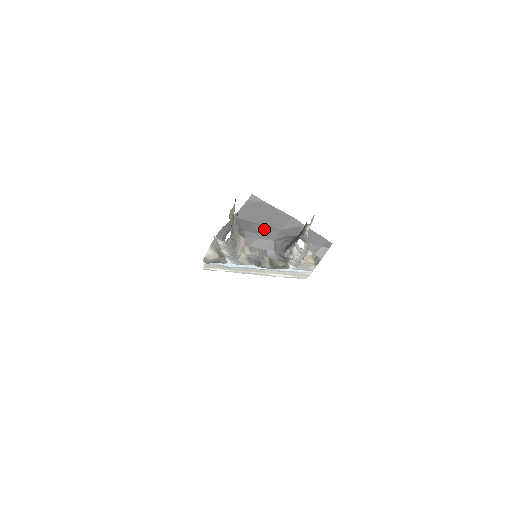
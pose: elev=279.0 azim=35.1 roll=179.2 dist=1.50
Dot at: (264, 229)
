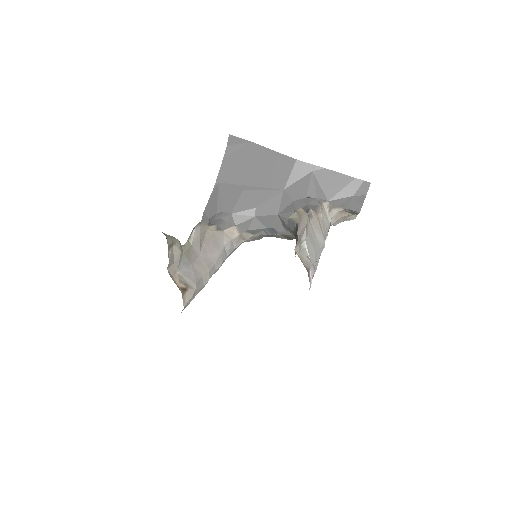
Dot at: (260, 196)
